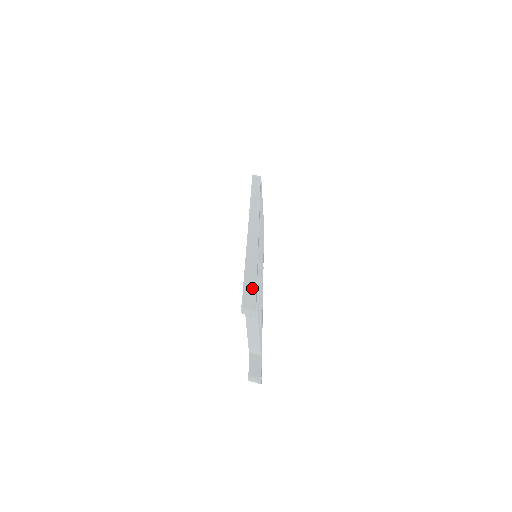
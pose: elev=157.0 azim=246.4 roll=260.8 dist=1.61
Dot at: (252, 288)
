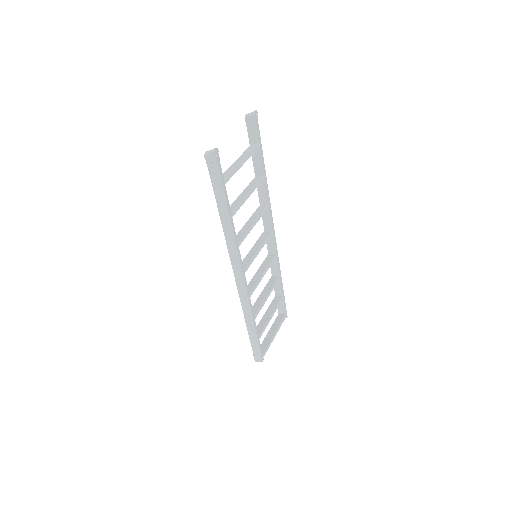
Dot at: (258, 142)
